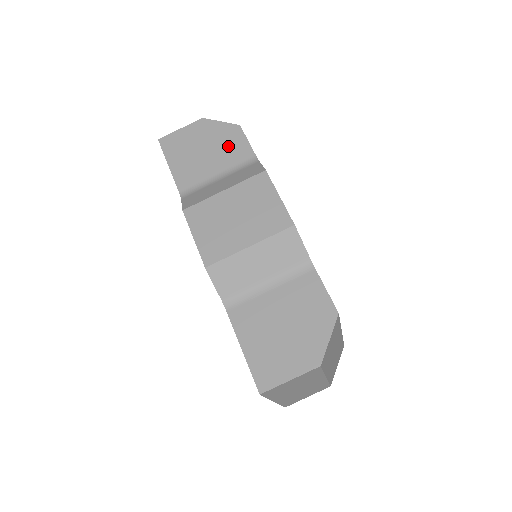
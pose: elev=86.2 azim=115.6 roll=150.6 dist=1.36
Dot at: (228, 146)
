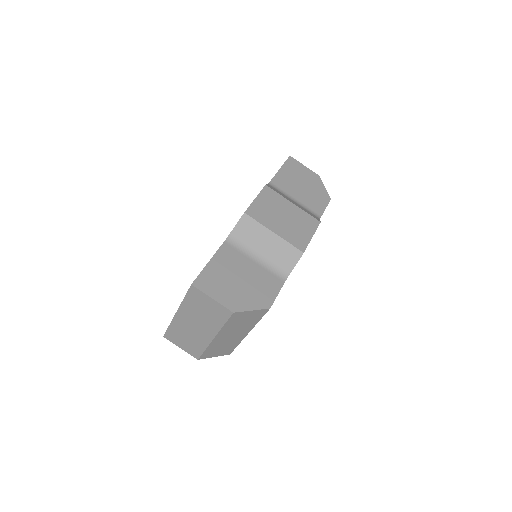
Dot at: (315, 198)
